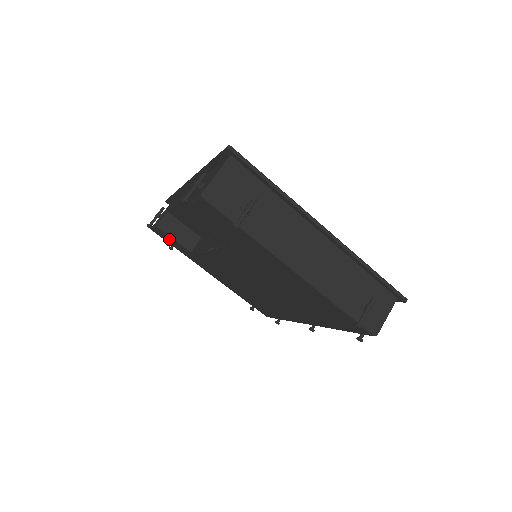
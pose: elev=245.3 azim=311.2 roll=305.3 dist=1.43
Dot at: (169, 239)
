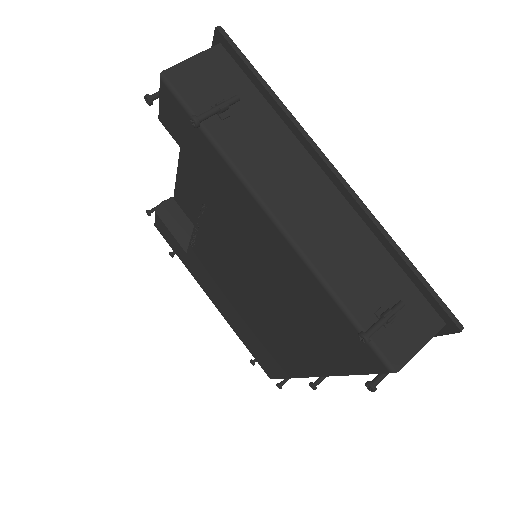
Dot at: (168, 235)
